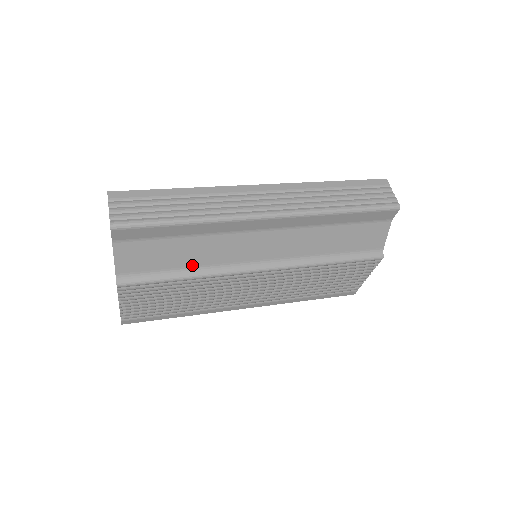
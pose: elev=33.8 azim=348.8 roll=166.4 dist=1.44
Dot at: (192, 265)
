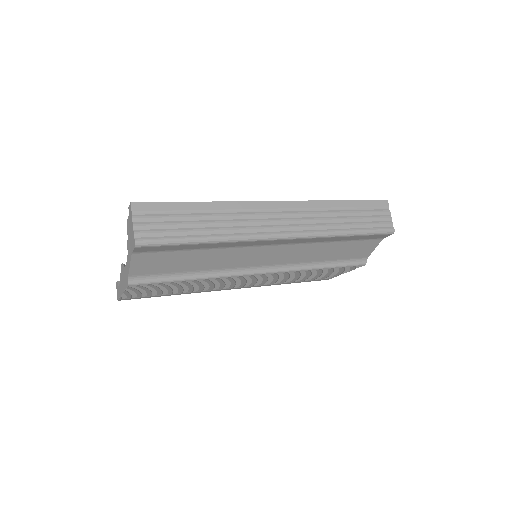
Dot at: (200, 269)
